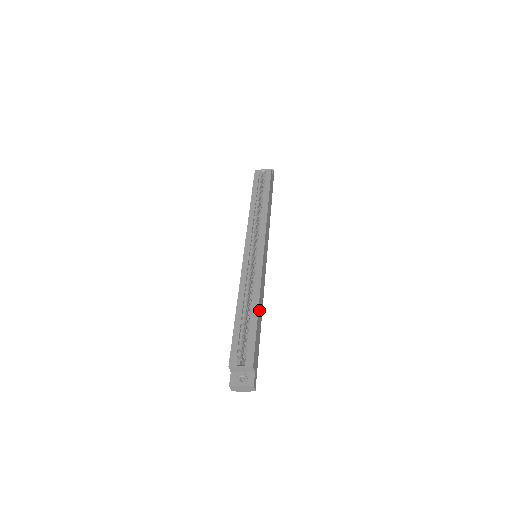
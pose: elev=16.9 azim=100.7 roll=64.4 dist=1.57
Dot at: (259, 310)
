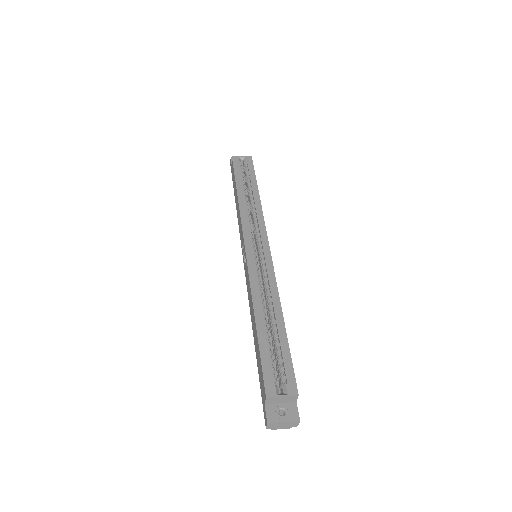
Dot at: (282, 322)
